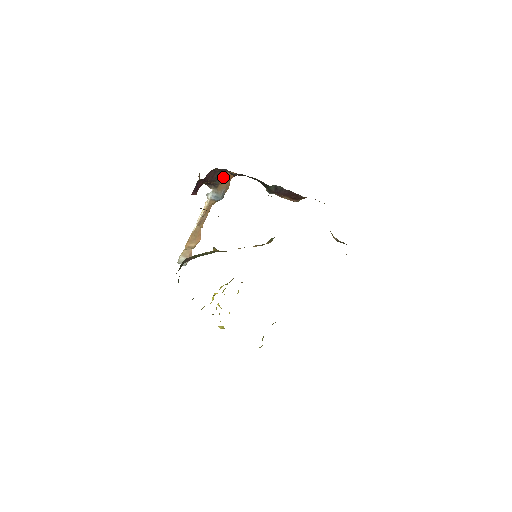
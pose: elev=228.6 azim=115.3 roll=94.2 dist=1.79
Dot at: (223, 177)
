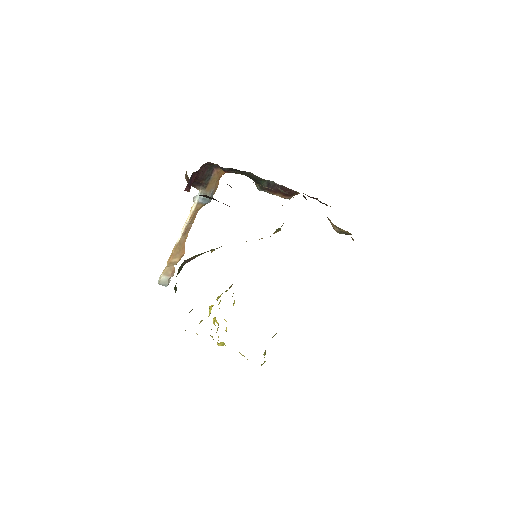
Dot at: (212, 175)
